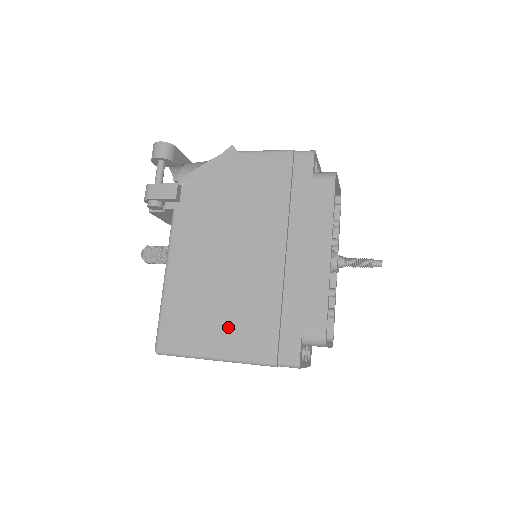
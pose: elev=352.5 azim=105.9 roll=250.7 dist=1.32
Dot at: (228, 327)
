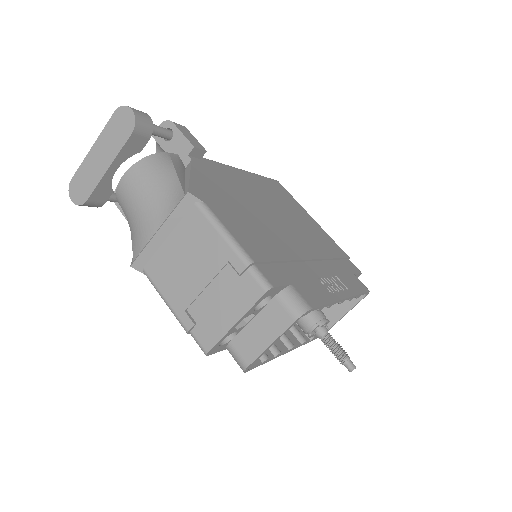
Dot at: occluded
